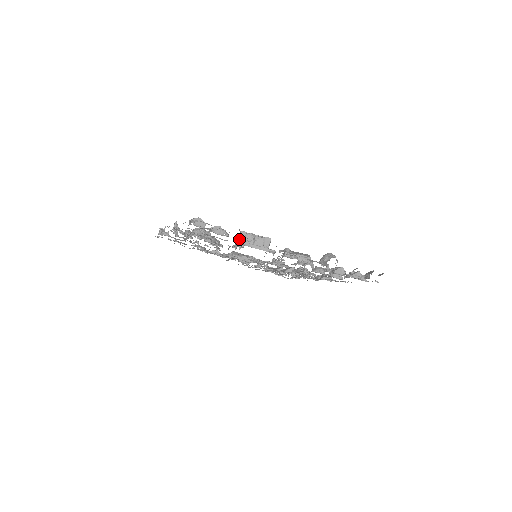
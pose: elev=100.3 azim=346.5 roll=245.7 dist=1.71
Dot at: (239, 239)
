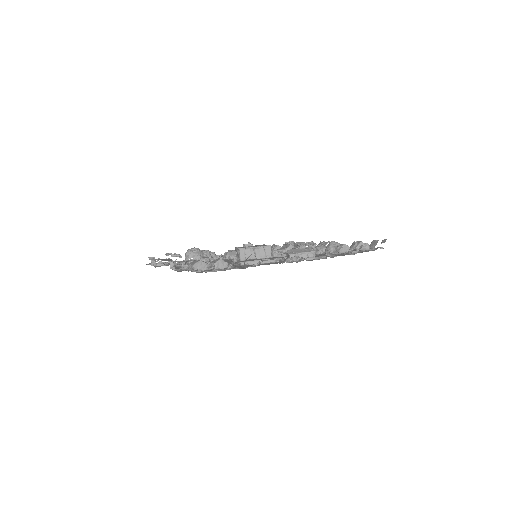
Dot at: (240, 257)
